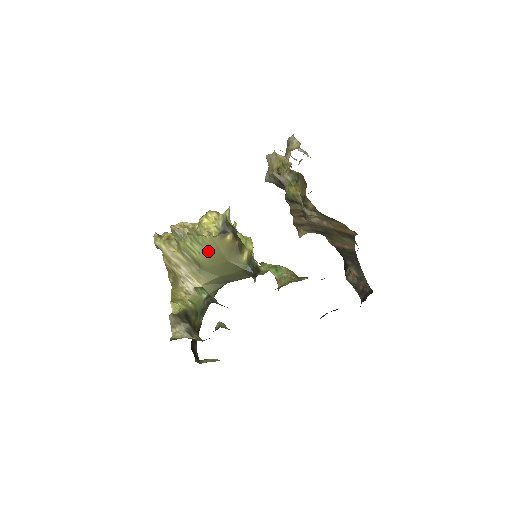
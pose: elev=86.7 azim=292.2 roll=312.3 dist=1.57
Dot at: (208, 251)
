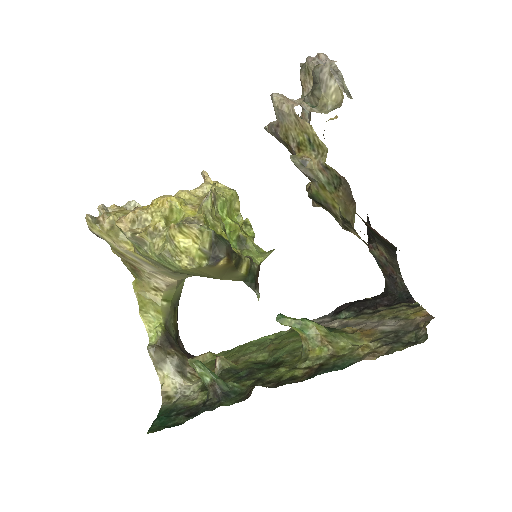
Dot at: (189, 272)
